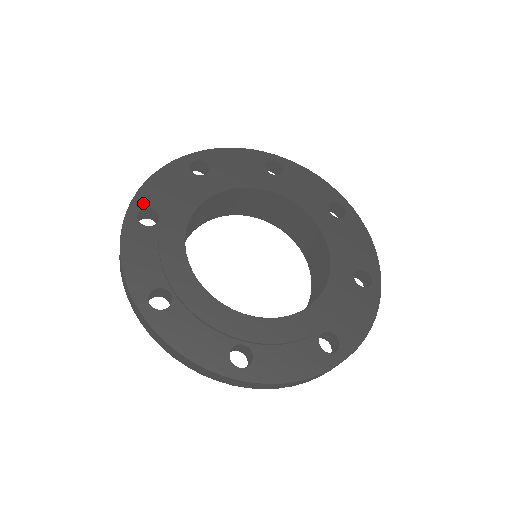
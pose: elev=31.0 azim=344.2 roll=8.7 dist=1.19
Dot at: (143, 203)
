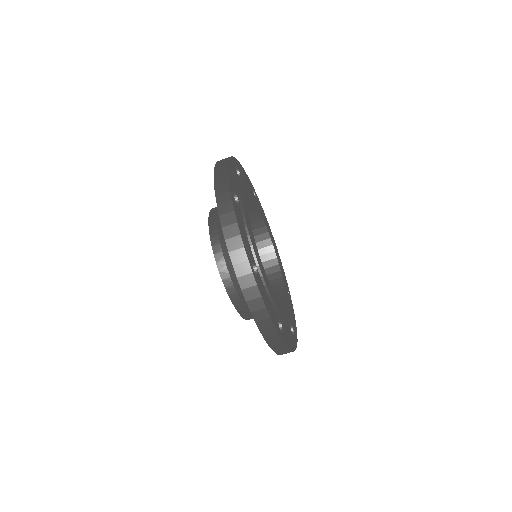
Dot at: (238, 165)
